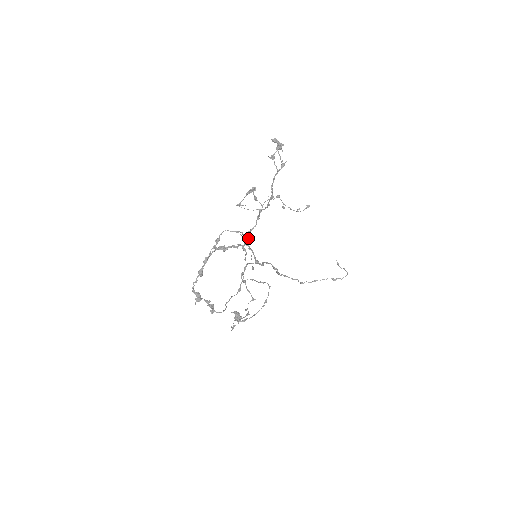
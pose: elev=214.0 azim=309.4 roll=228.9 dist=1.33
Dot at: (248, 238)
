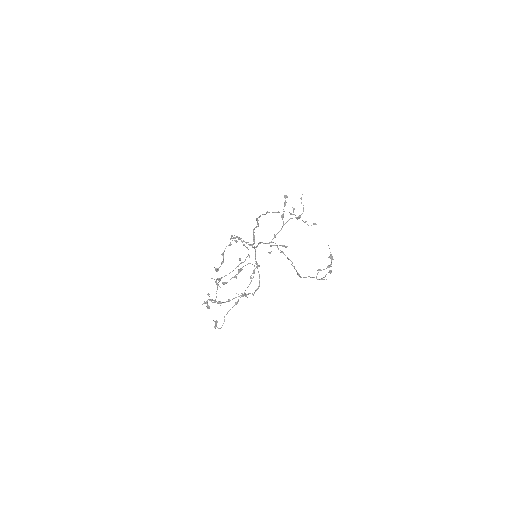
Dot at: occluded
